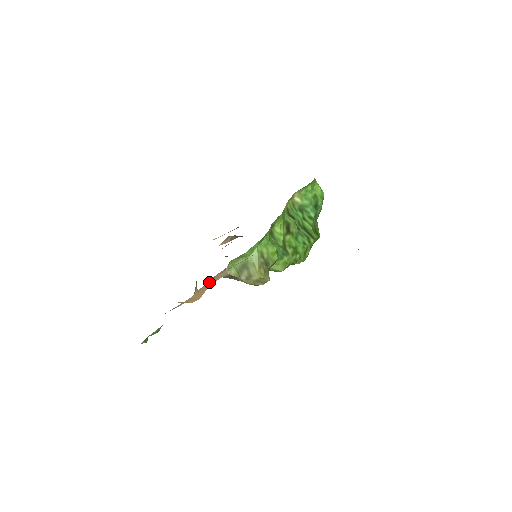
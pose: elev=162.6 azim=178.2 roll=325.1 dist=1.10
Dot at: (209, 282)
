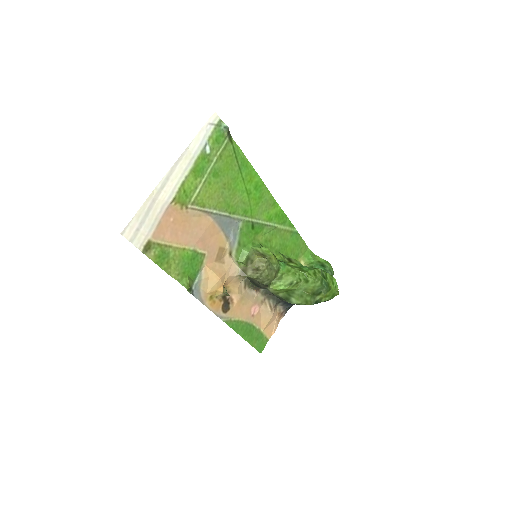
Dot at: (222, 265)
